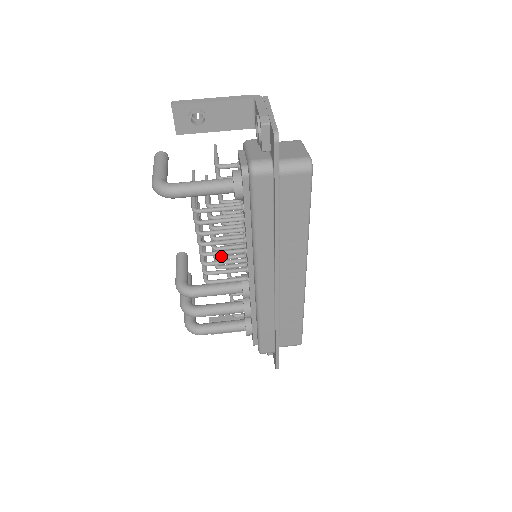
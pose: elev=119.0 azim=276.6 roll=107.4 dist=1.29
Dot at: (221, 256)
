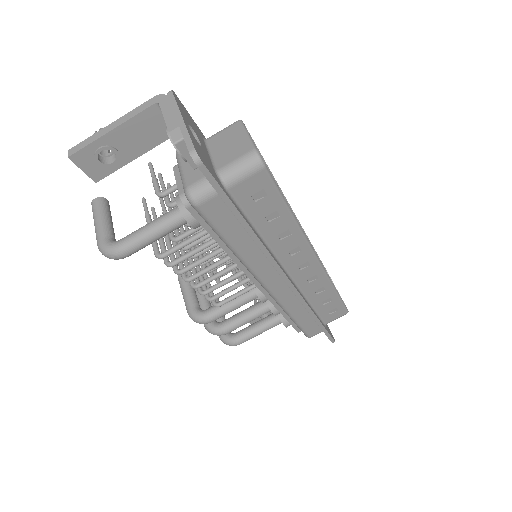
Dot at: occluded
